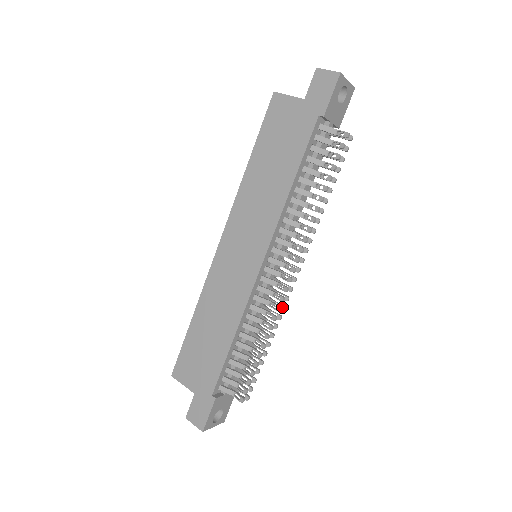
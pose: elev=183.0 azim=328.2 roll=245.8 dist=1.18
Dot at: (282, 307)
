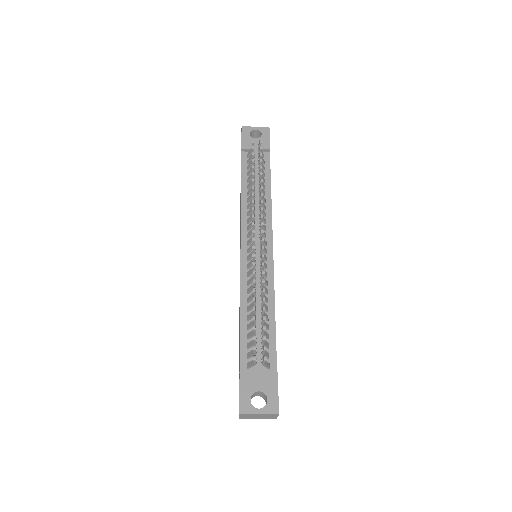
Dot at: (261, 264)
